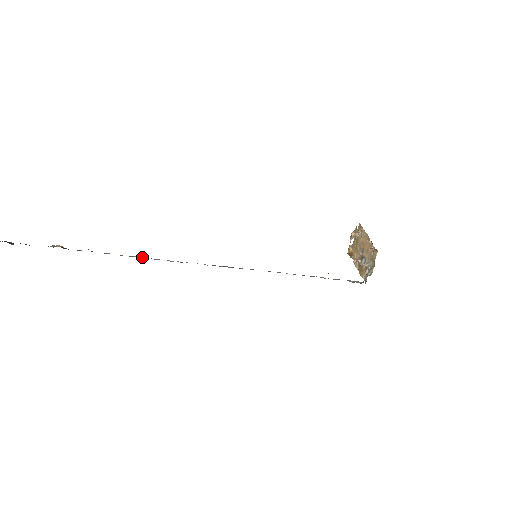
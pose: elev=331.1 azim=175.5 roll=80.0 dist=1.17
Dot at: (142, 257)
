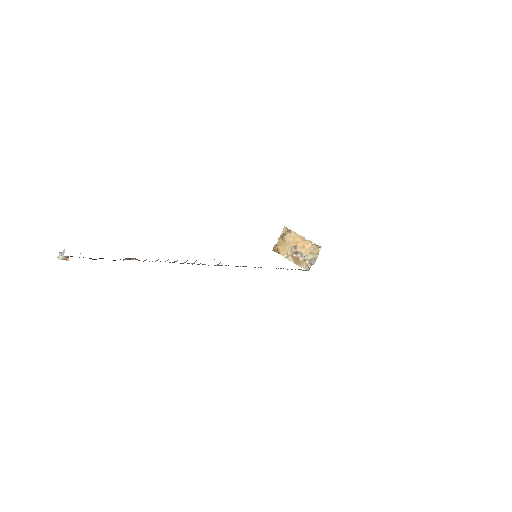
Dot at: occluded
